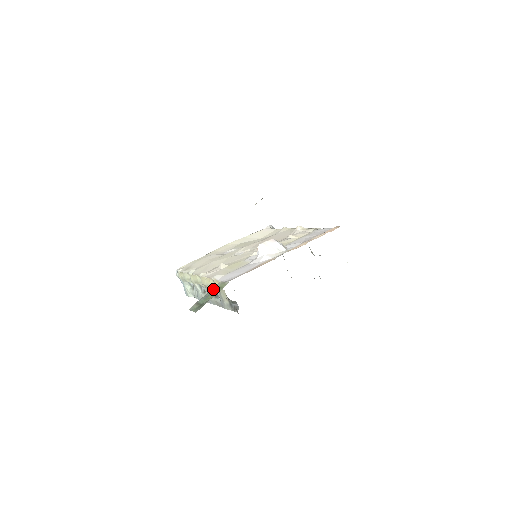
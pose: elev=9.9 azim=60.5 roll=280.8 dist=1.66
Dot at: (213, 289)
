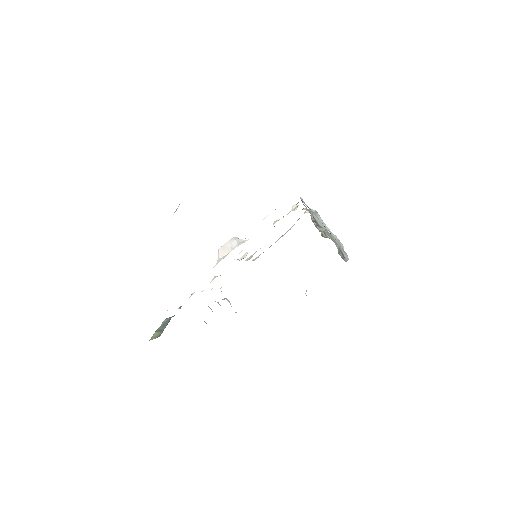
Dot at: occluded
